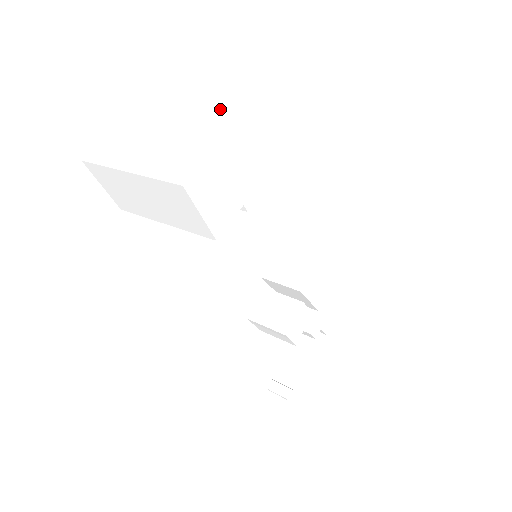
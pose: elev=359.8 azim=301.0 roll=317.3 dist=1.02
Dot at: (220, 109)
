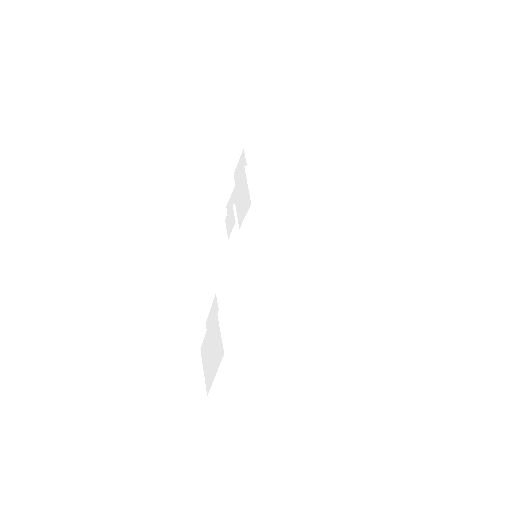
Dot at: (310, 354)
